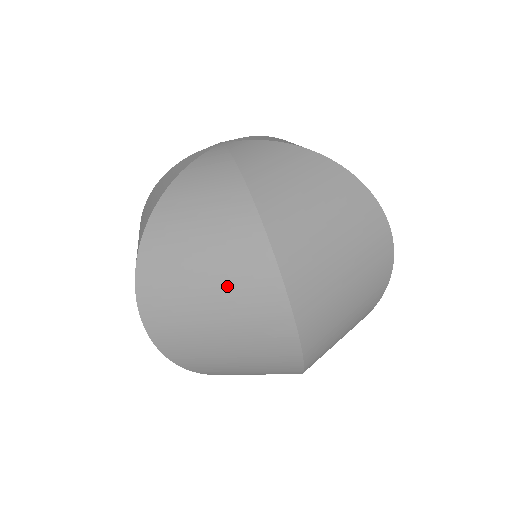
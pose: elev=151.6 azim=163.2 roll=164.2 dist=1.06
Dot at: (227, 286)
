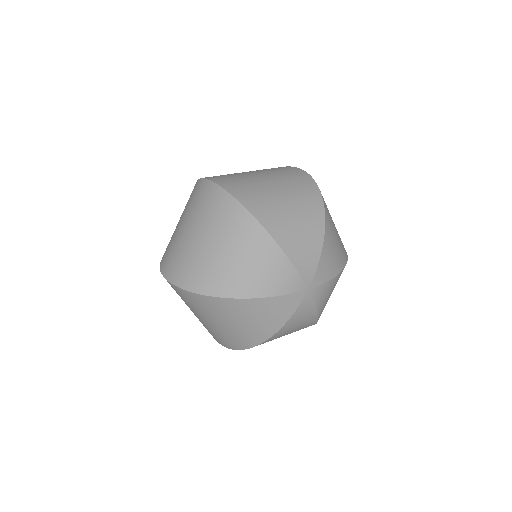
Dot at: (187, 210)
